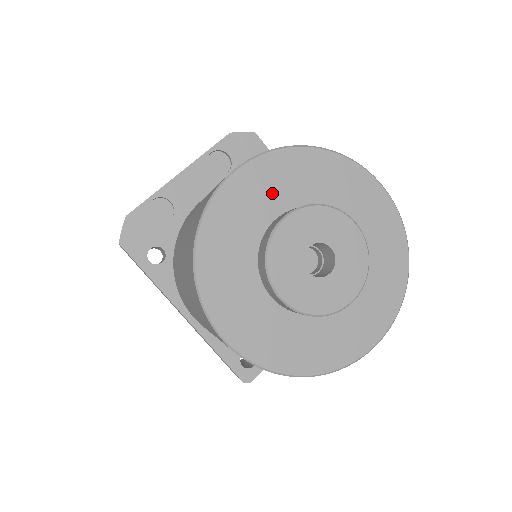
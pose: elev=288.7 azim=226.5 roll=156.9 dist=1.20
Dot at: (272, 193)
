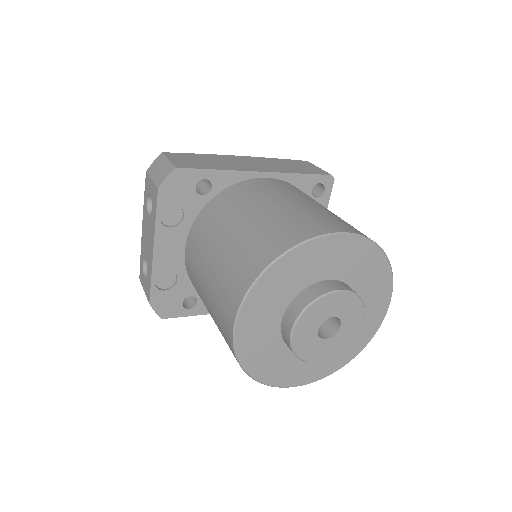
Dot at: (268, 313)
